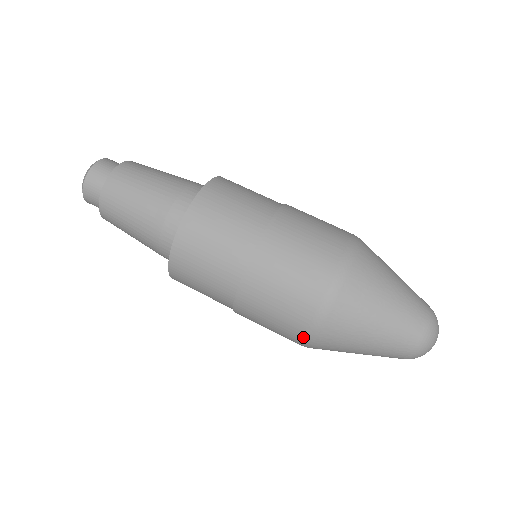
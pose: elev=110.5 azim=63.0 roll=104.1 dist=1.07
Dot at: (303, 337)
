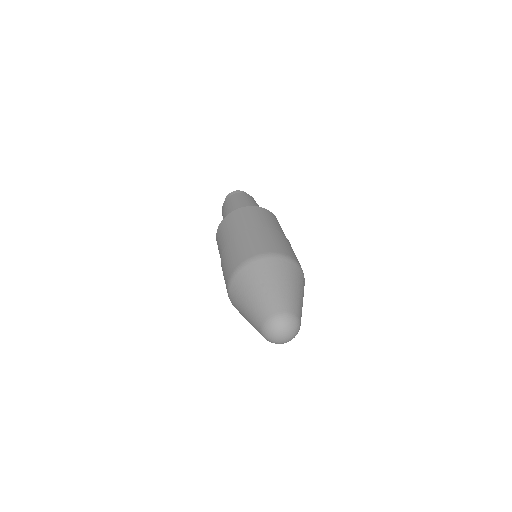
Dot at: (228, 283)
